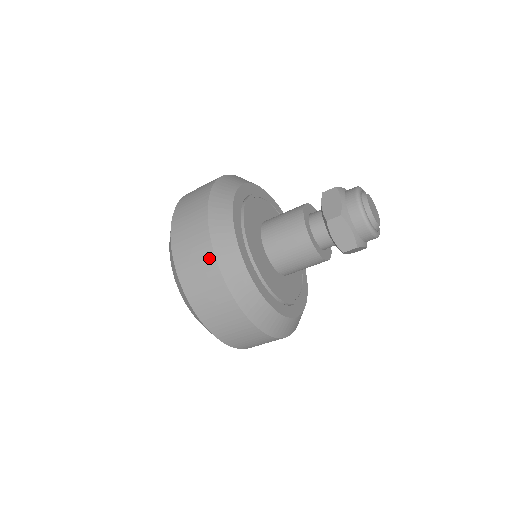
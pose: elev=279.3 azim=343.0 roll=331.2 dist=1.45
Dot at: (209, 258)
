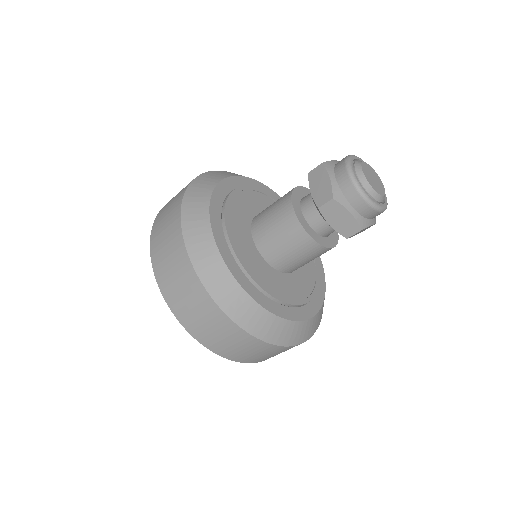
Dot at: (194, 282)
